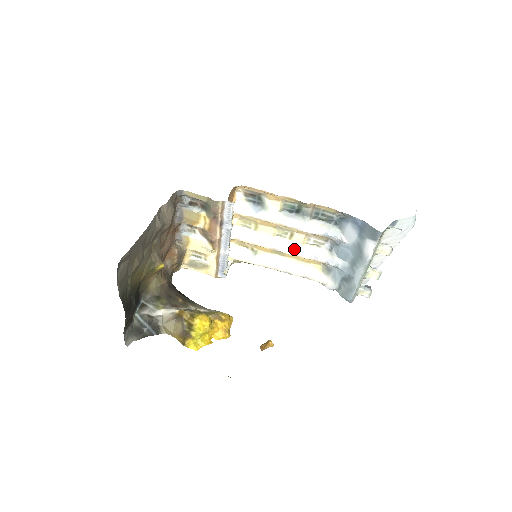
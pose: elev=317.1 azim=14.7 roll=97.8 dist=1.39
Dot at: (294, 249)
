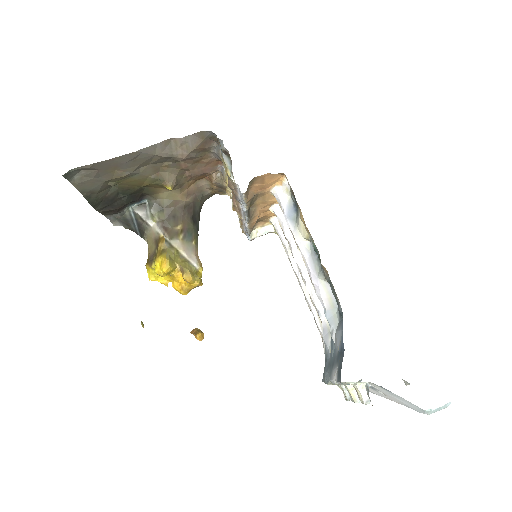
Dot at: (308, 284)
